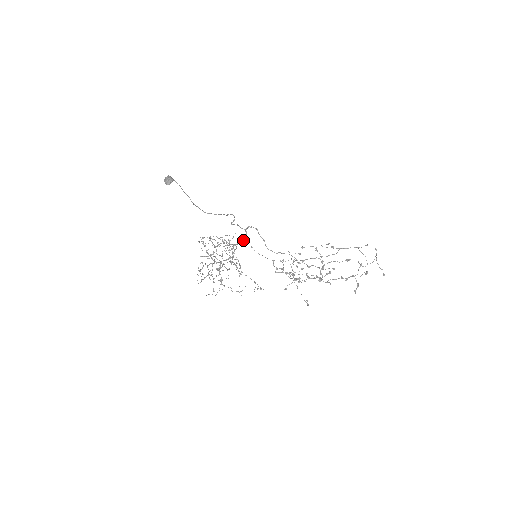
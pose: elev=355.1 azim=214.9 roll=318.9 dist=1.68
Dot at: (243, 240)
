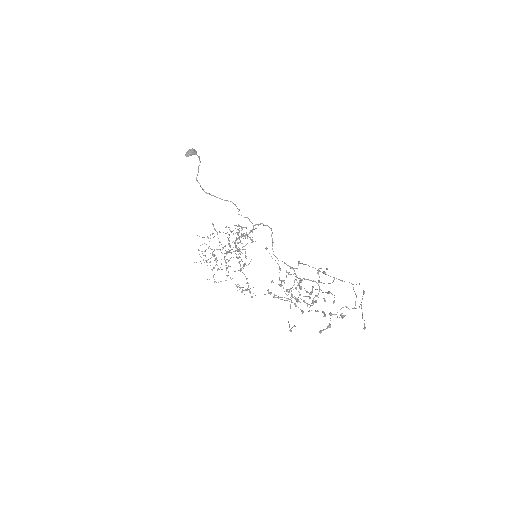
Dot at: (247, 234)
